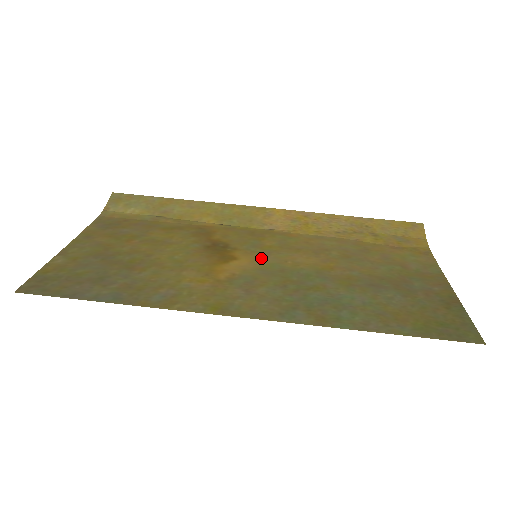
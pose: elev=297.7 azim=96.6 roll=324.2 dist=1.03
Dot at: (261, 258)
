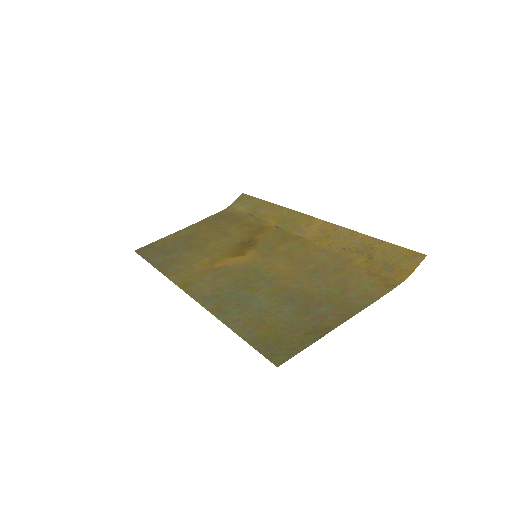
Dot at: (258, 258)
